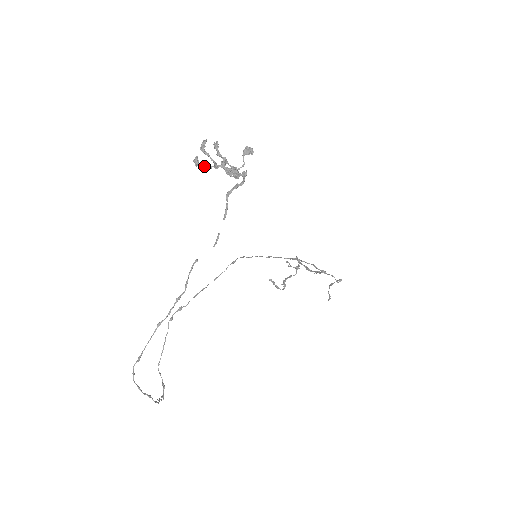
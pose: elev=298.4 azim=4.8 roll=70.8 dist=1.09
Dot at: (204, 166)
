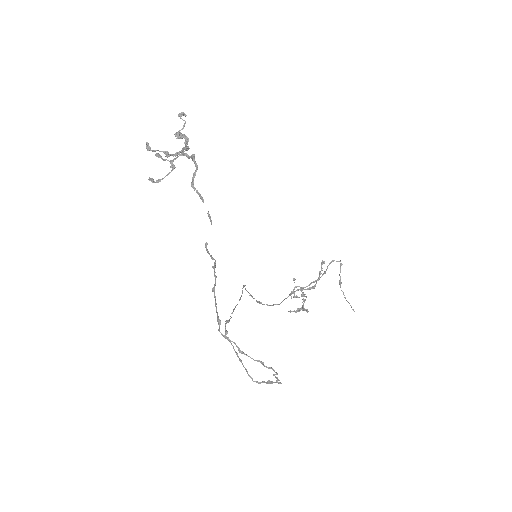
Dot at: (159, 180)
